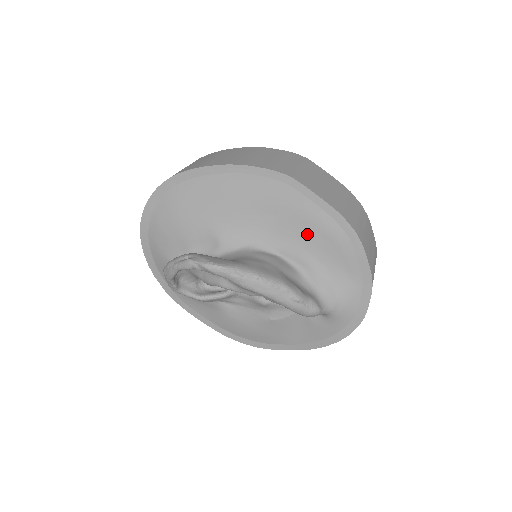
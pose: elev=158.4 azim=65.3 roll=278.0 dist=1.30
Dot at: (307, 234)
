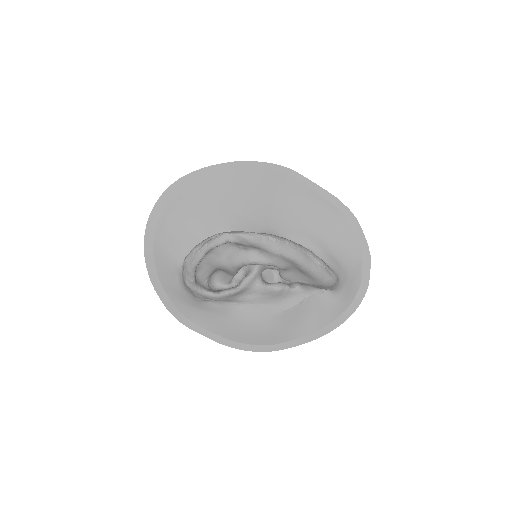
Dot at: (309, 218)
